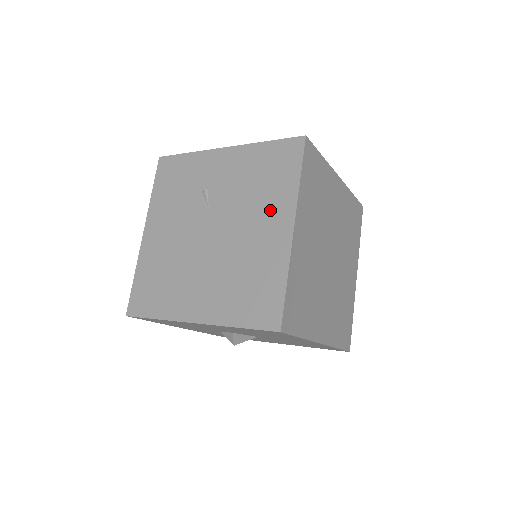
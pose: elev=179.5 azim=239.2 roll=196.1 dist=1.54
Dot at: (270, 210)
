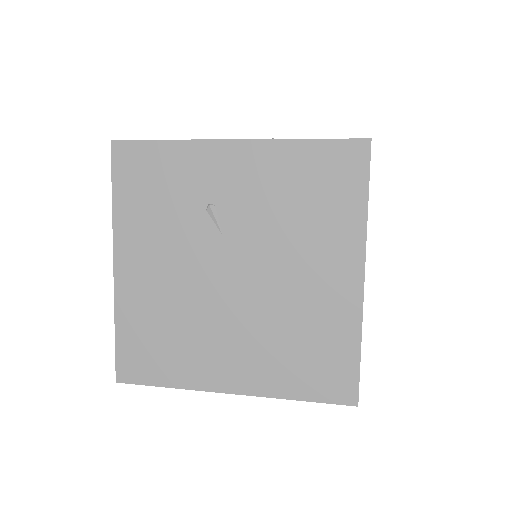
Dot at: (325, 249)
